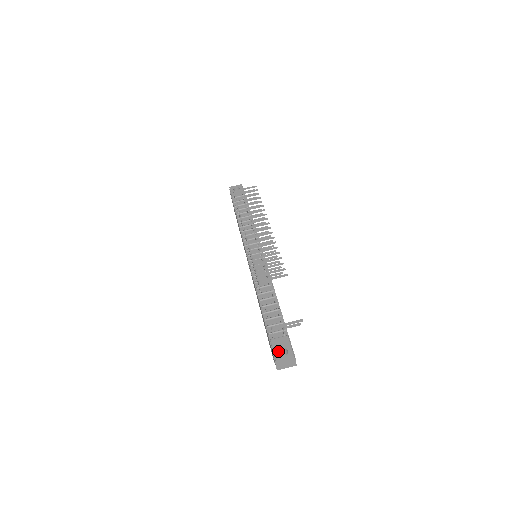
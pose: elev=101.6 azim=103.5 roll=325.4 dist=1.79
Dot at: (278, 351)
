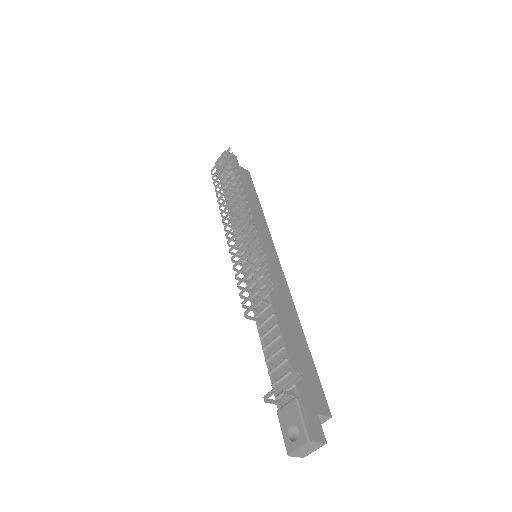
Dot at: (287, 433)
